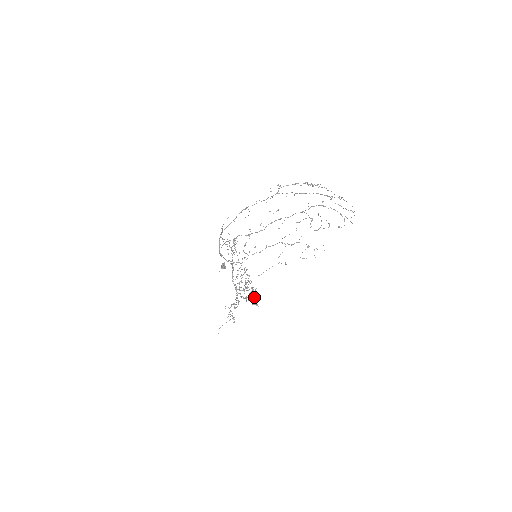
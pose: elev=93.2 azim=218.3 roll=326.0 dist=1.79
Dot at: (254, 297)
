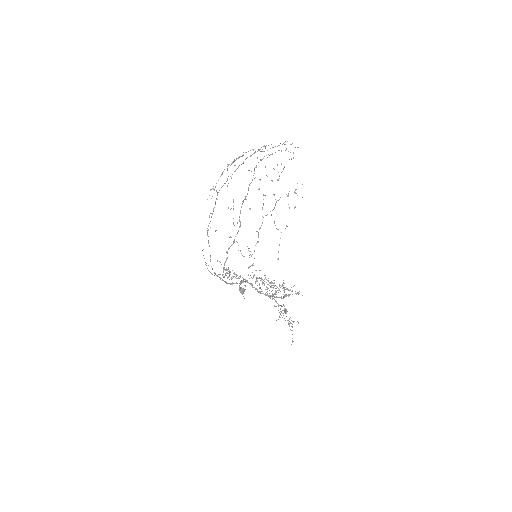
Dot at: (289, 290)
